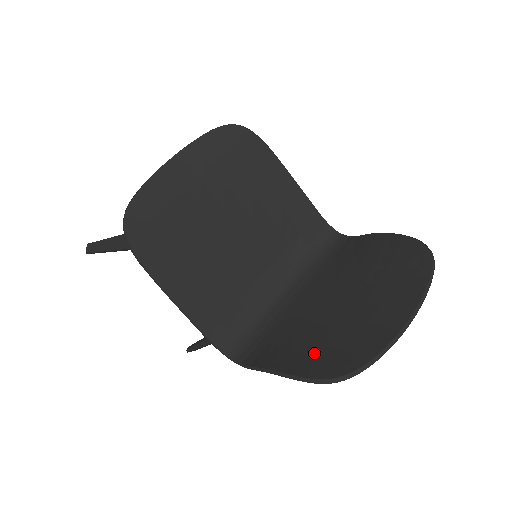
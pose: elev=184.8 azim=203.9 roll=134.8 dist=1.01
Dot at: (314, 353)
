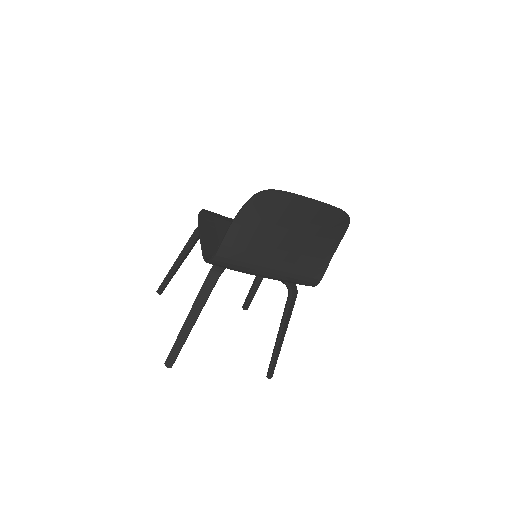
Dot at: (261, 215)
